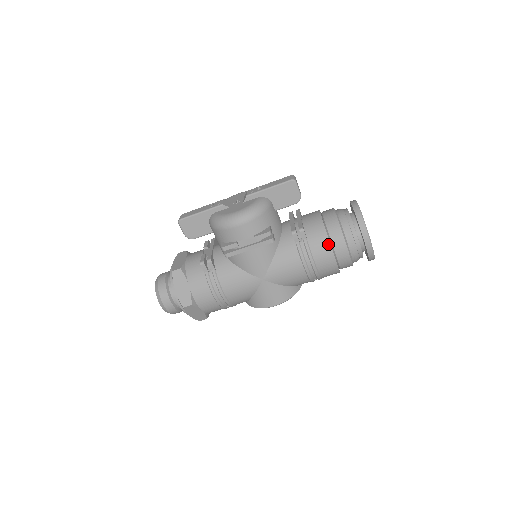
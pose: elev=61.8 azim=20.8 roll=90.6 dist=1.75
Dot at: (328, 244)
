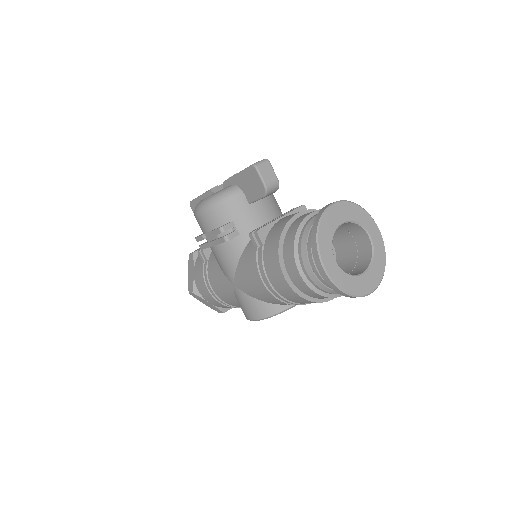
Dot at: (277, 258)
